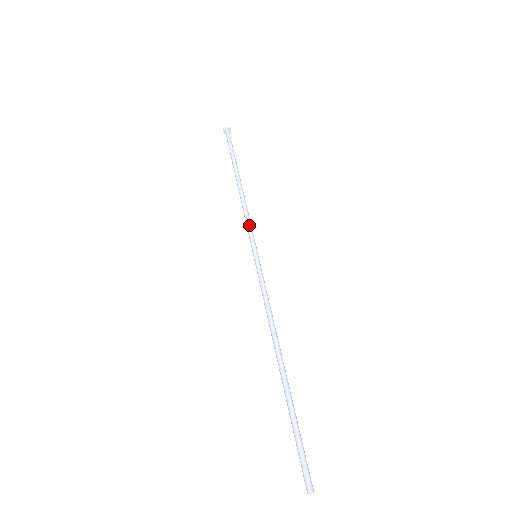
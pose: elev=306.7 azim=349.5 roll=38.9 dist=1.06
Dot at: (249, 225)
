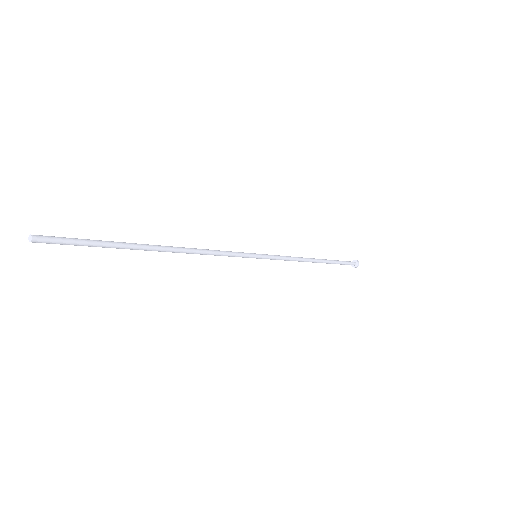
Dot at: (281, 256)
